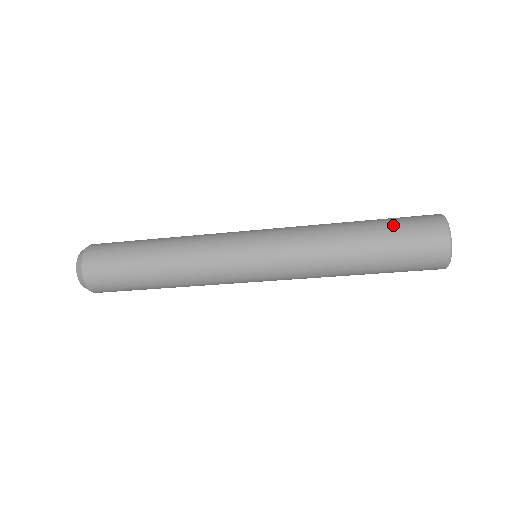
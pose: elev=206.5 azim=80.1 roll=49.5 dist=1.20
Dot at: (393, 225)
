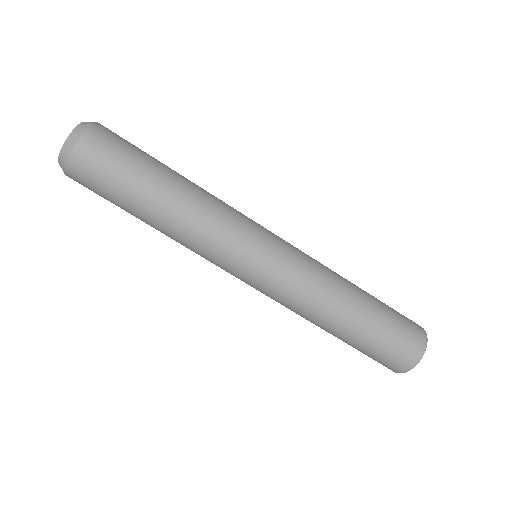
Dot at: occluded
